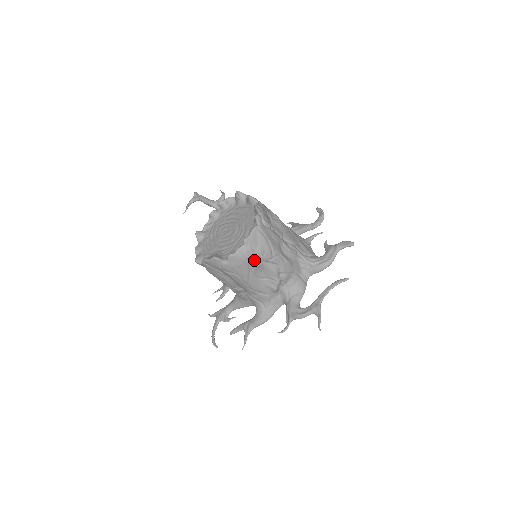
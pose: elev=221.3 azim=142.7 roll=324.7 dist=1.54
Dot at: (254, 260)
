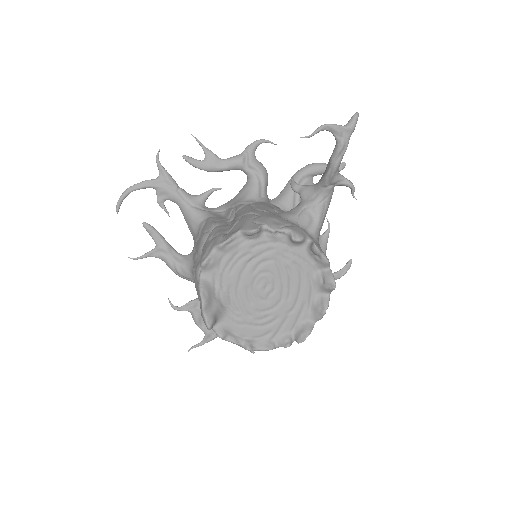
Dot at: occluded
